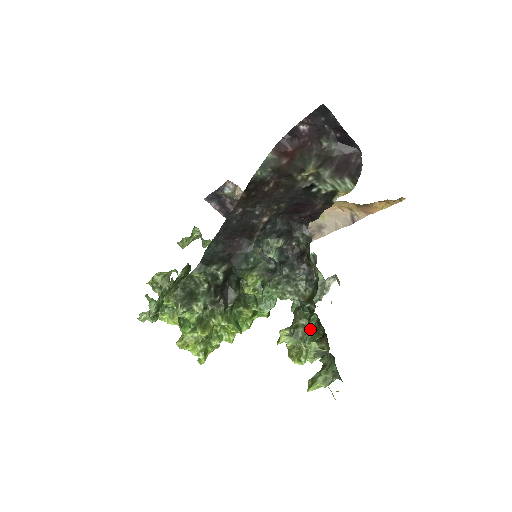
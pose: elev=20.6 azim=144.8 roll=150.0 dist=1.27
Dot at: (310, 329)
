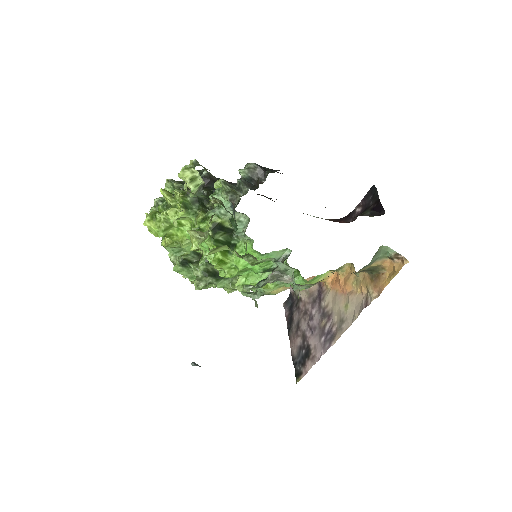
Dot at: occluded
